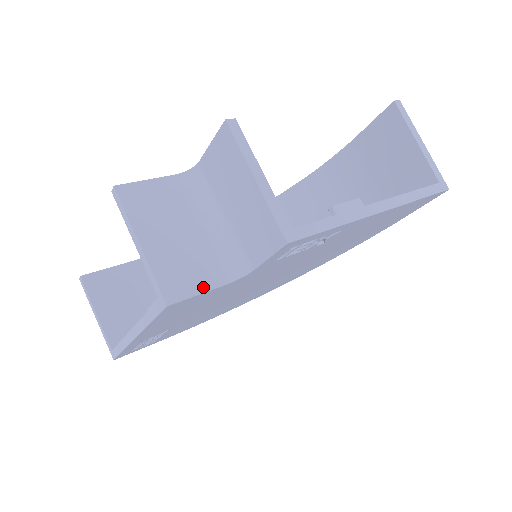
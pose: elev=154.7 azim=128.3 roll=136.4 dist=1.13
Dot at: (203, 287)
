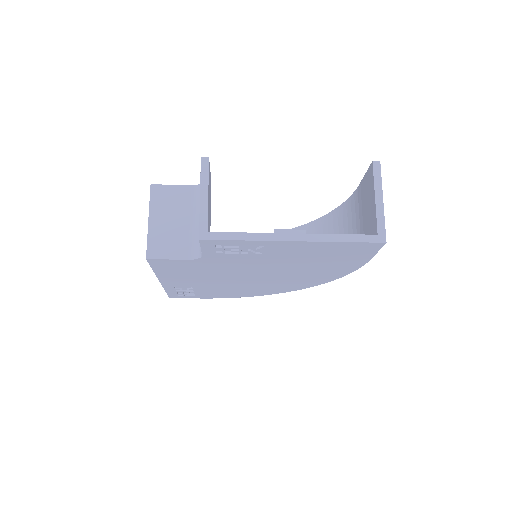
Dot at: (173, 256)
